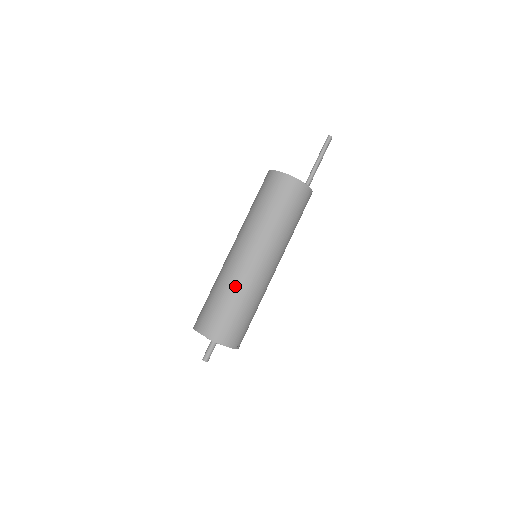
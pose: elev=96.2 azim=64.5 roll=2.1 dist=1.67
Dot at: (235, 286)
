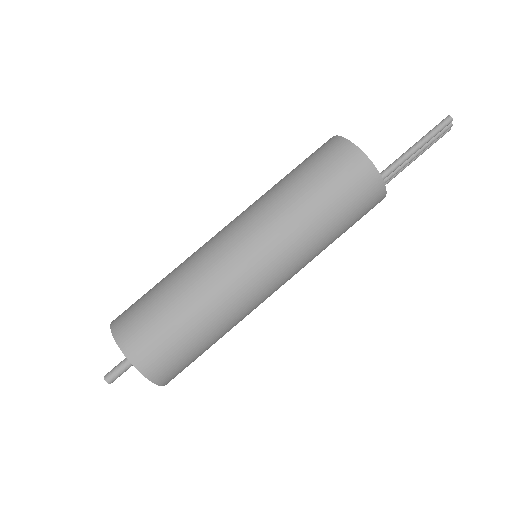
Dot at: (192, 276)
